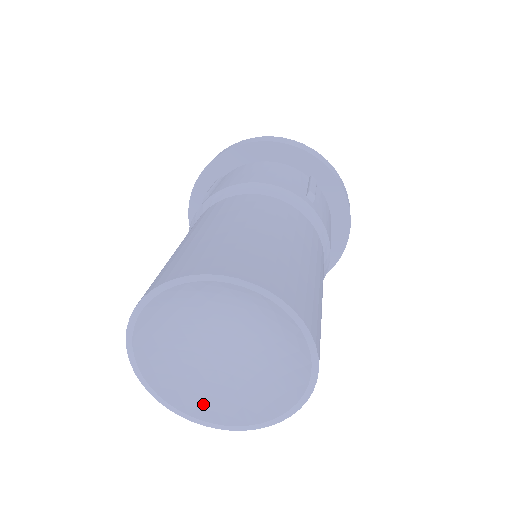
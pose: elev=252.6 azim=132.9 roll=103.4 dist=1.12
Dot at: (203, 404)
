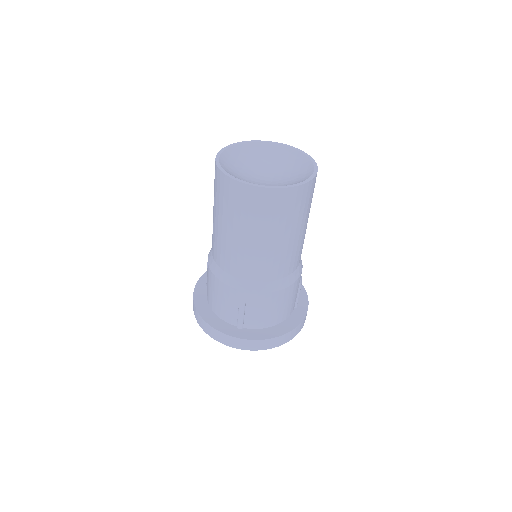
Dot at: occluded
